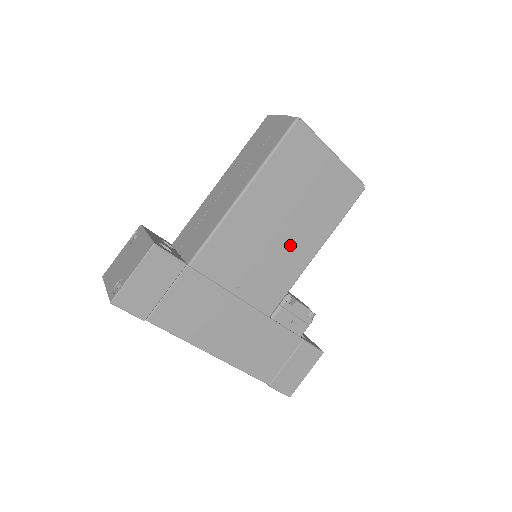
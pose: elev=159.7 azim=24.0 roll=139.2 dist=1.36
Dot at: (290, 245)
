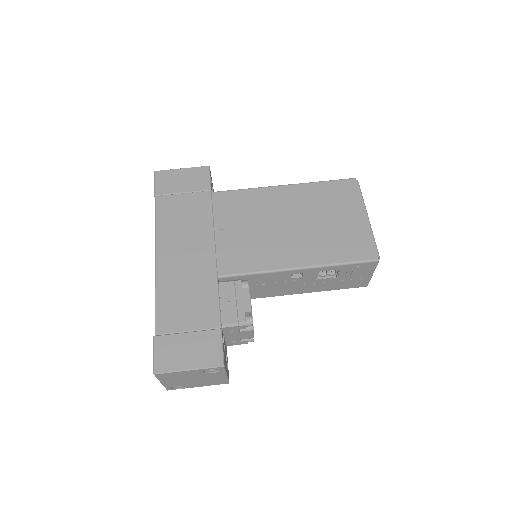
Dot at: (283, 242)
